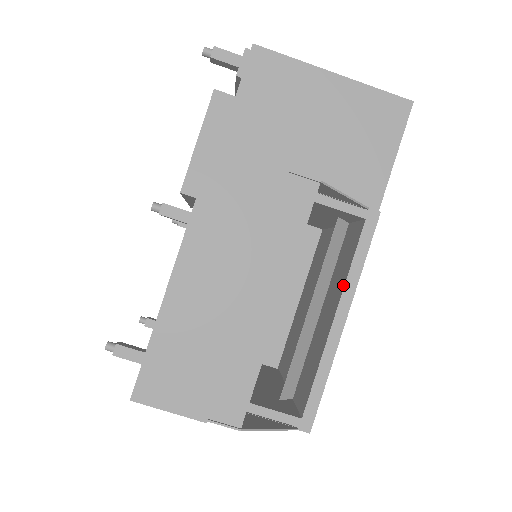
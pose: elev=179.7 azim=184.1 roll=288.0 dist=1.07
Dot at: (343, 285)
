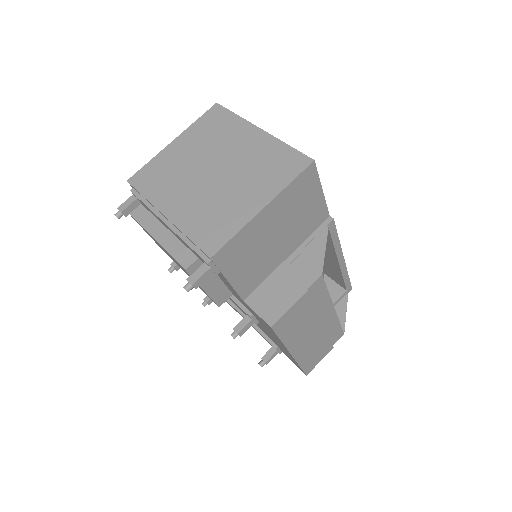
Dot at: (334, 252)
